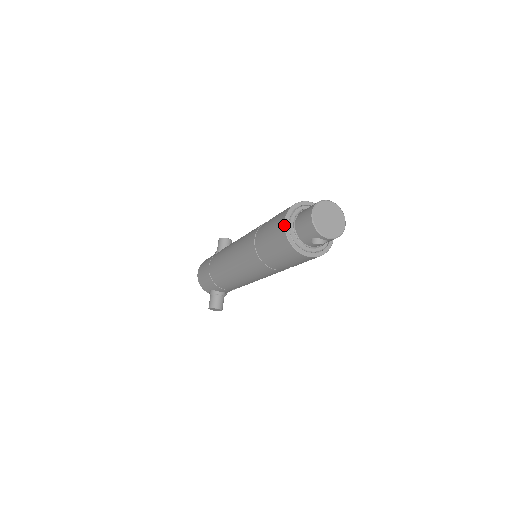
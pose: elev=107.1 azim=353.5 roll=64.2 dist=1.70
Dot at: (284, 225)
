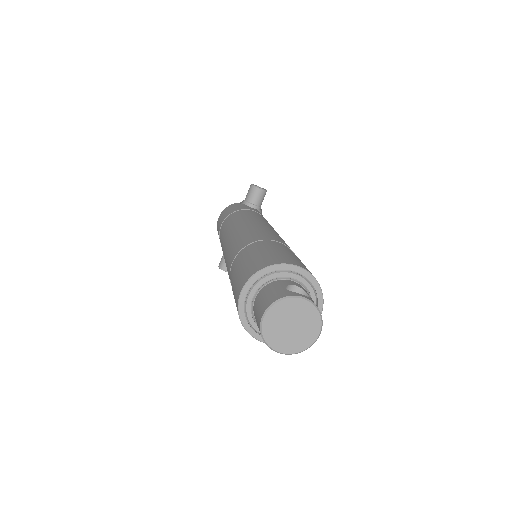
Dot at: (239, 297)
